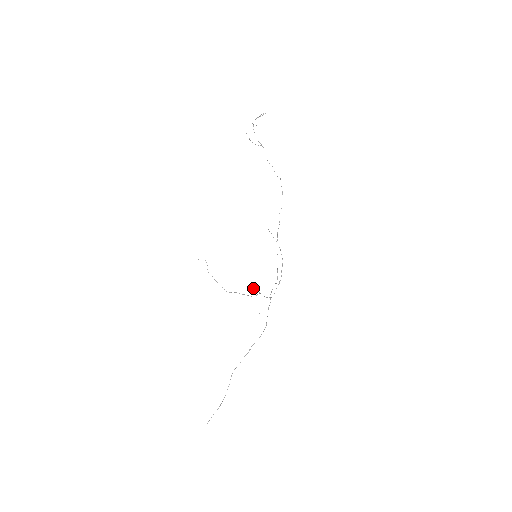
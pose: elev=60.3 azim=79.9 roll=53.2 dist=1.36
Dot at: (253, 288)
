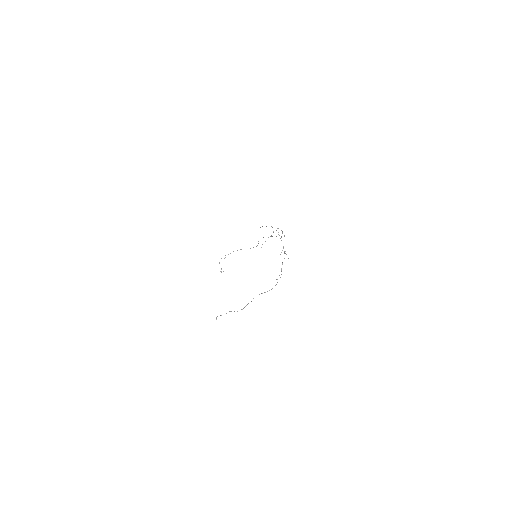
Dot at: occluded
